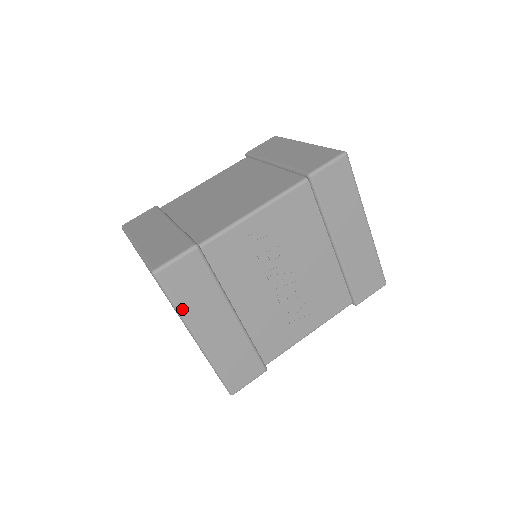
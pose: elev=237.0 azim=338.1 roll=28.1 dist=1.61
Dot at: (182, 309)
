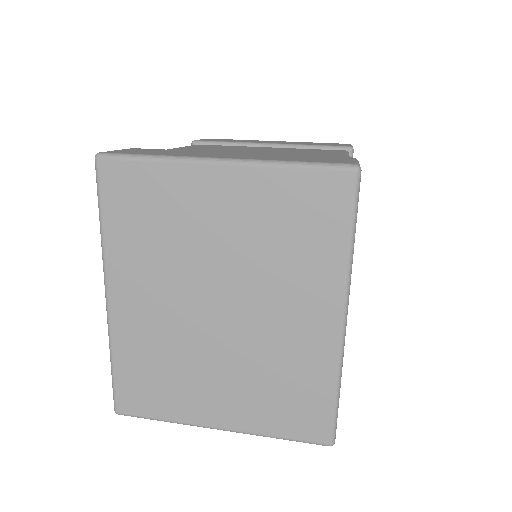
Dot at: (353, 252)
